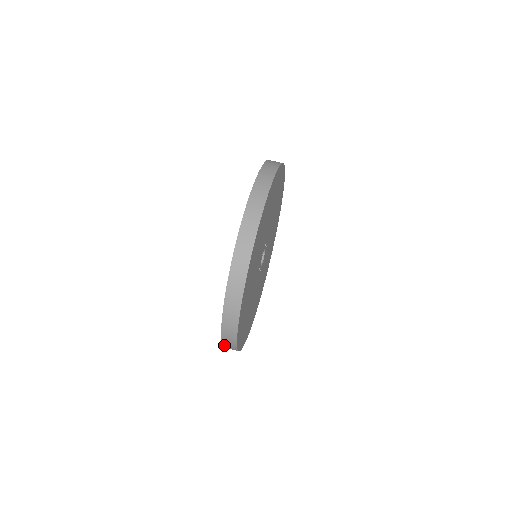
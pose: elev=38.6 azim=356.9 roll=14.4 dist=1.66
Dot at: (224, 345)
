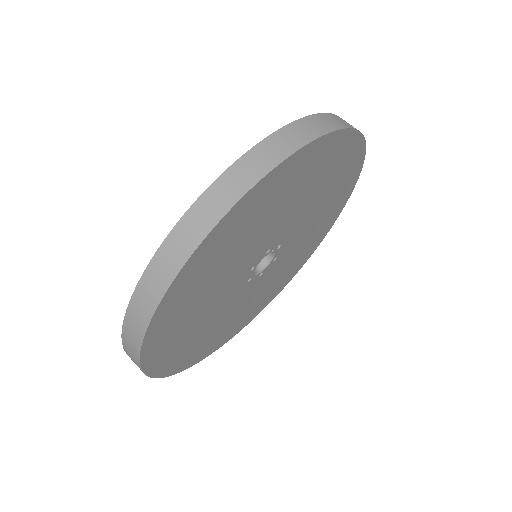
Dot at: (126, 325)
